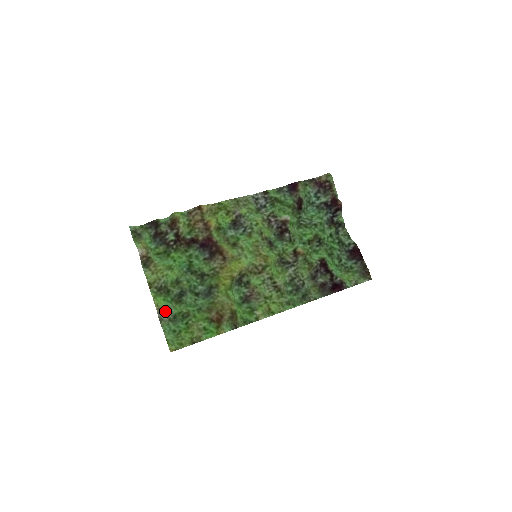
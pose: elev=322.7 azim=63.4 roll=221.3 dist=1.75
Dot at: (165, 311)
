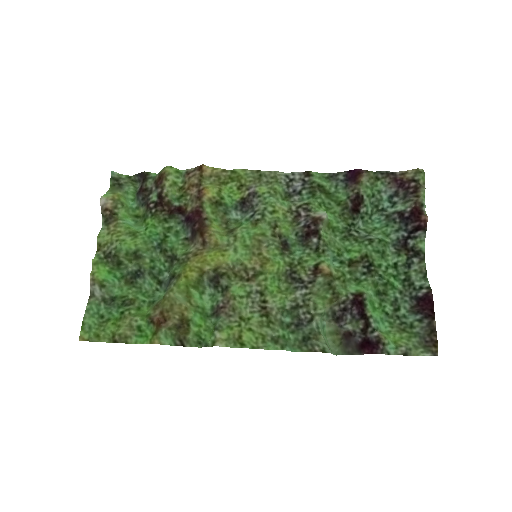
Dot at: (101, 286)
